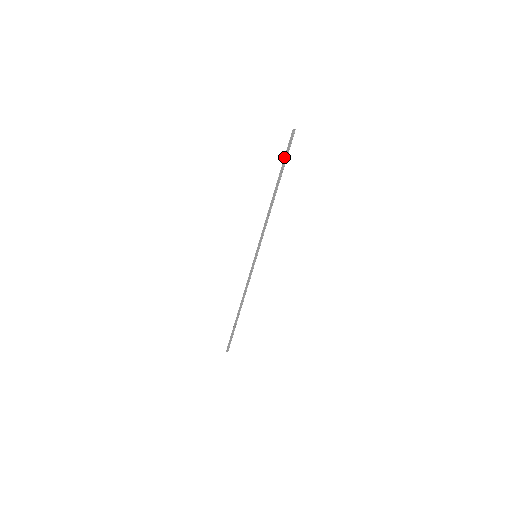
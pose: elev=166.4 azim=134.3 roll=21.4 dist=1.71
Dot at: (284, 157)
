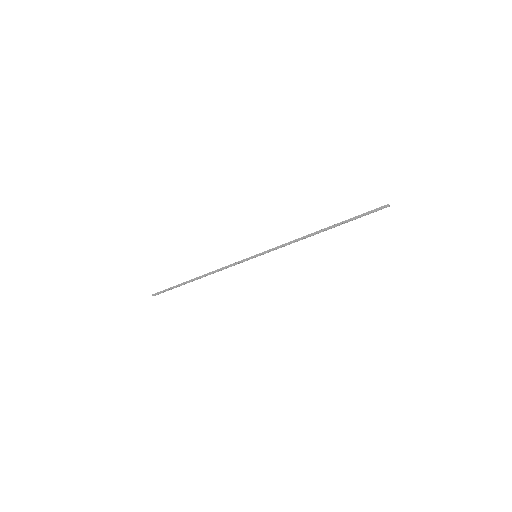
Dot at: (359, 215)
